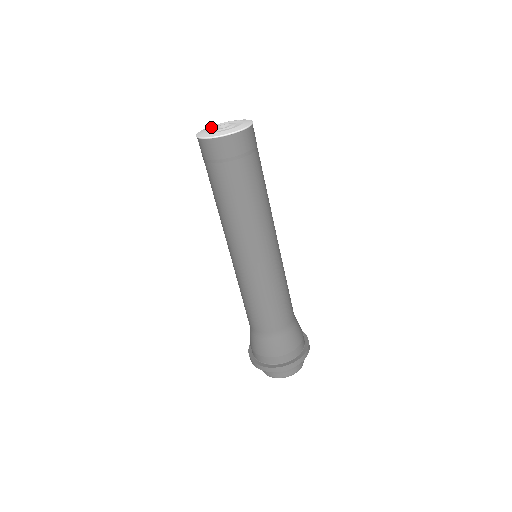
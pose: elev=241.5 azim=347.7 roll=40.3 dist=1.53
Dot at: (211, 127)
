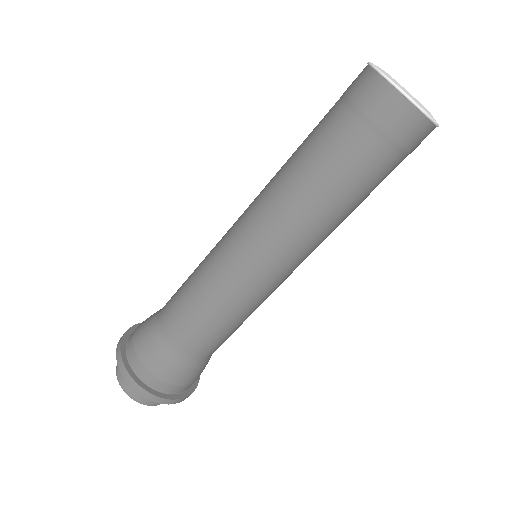
Dot at: occluded
